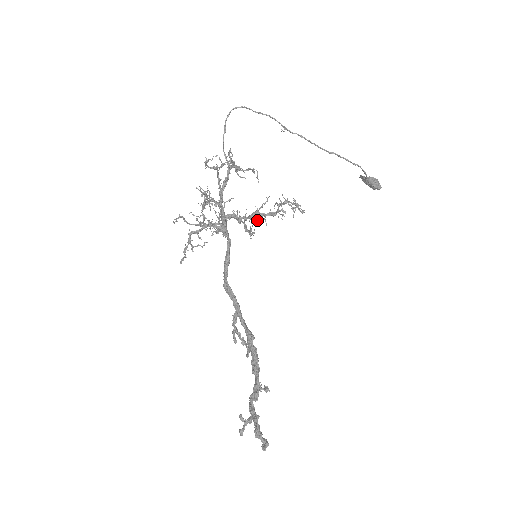
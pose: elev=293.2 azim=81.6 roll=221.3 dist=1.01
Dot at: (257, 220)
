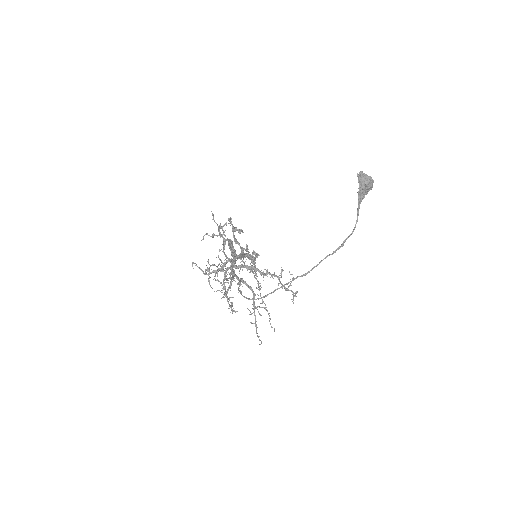
Dot at: occluded
